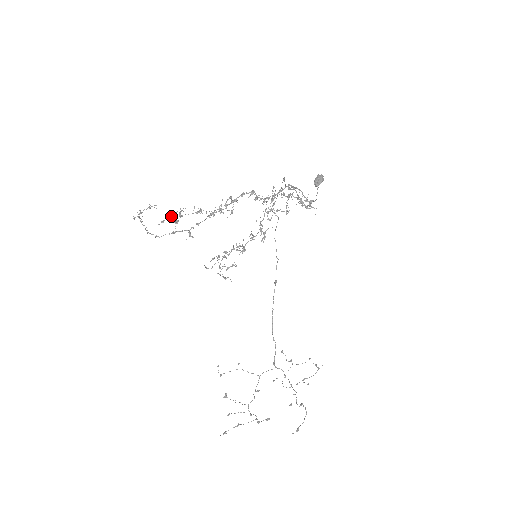
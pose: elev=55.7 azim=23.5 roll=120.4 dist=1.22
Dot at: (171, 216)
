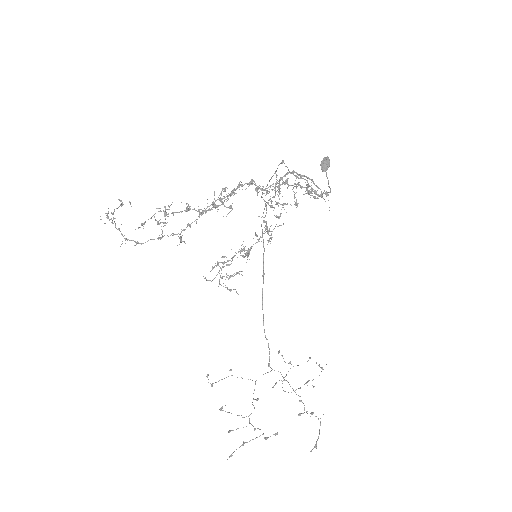
Dot at: occluded
